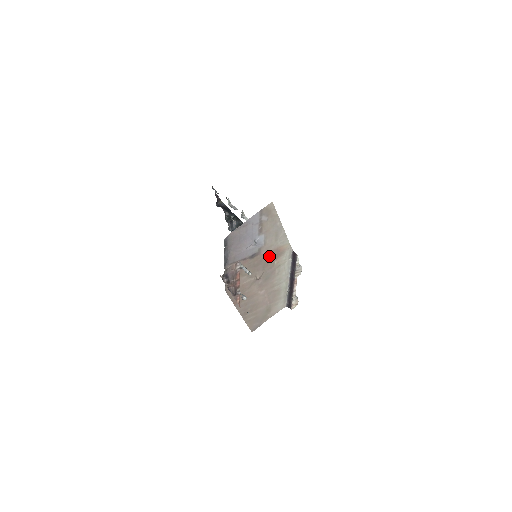
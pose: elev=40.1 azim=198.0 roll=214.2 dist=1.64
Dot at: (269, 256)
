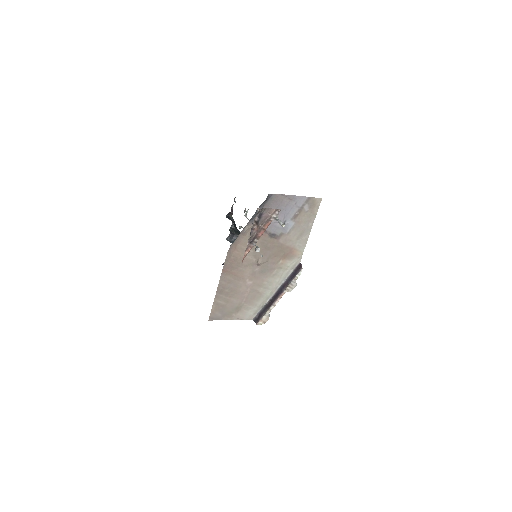
Dot at: (282, 249)
